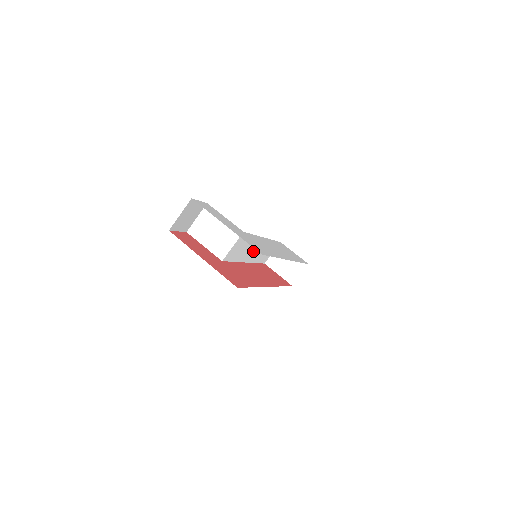
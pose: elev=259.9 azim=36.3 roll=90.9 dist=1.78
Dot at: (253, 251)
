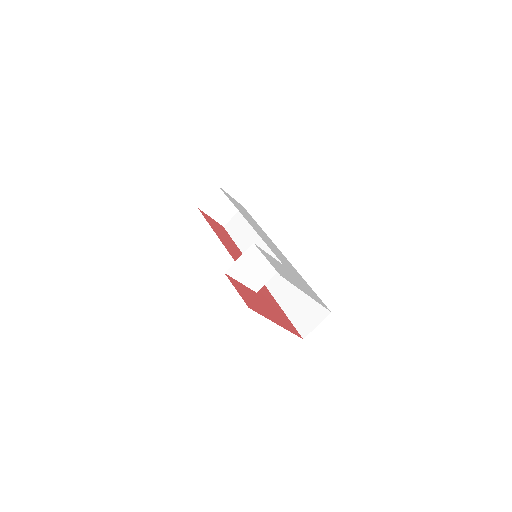
Dot at: occluded
